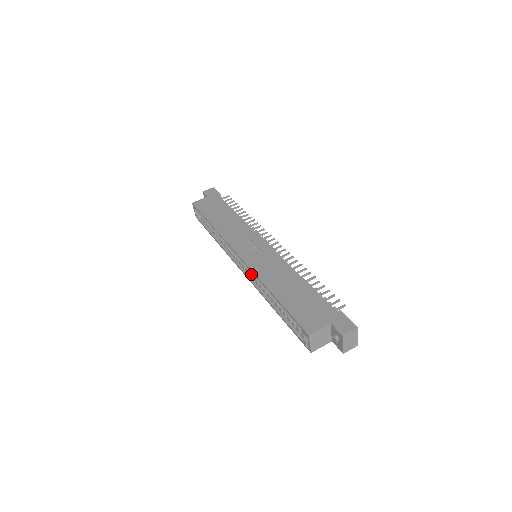
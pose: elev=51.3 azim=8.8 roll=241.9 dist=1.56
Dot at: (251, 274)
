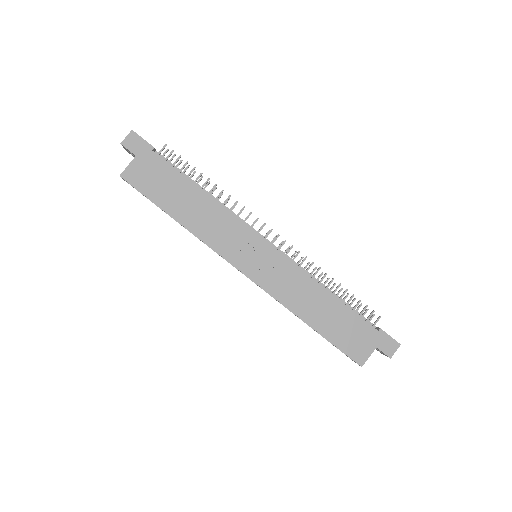
Dot at: occluded
